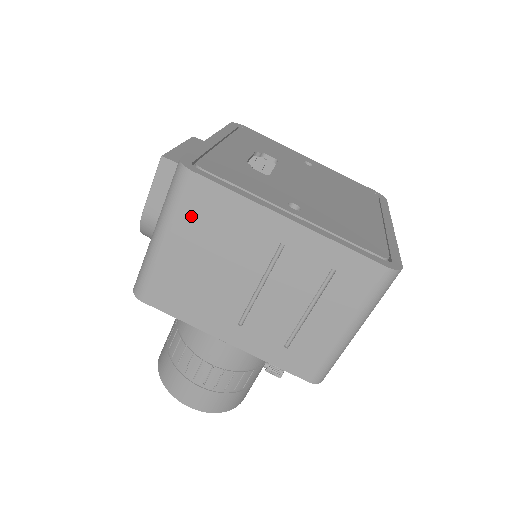
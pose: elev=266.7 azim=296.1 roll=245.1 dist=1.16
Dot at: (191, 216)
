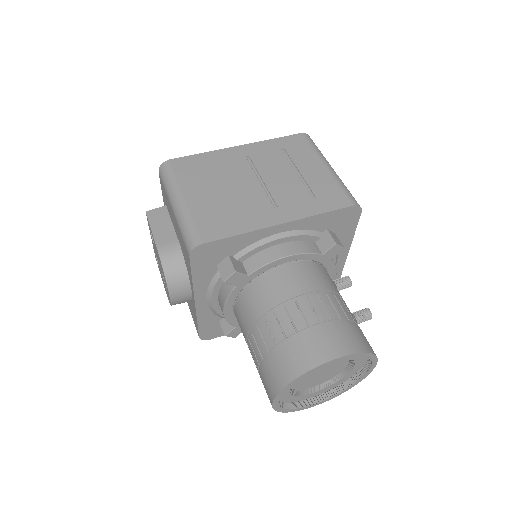
Dot at: (188, 177)
